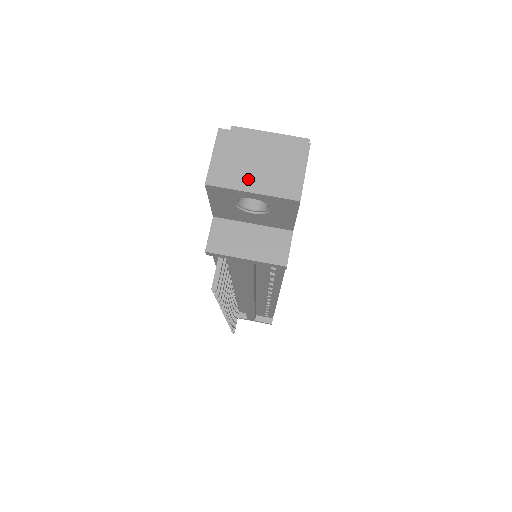
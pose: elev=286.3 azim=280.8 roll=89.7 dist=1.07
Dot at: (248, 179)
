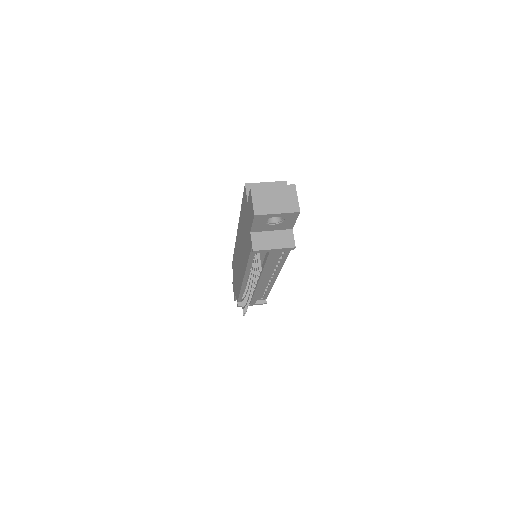
Dot at: (273, 208)
